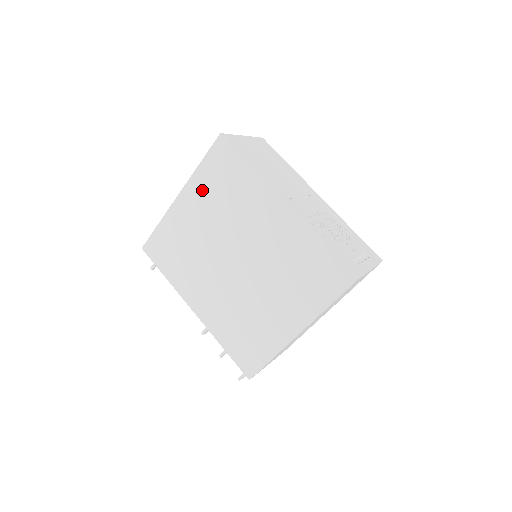
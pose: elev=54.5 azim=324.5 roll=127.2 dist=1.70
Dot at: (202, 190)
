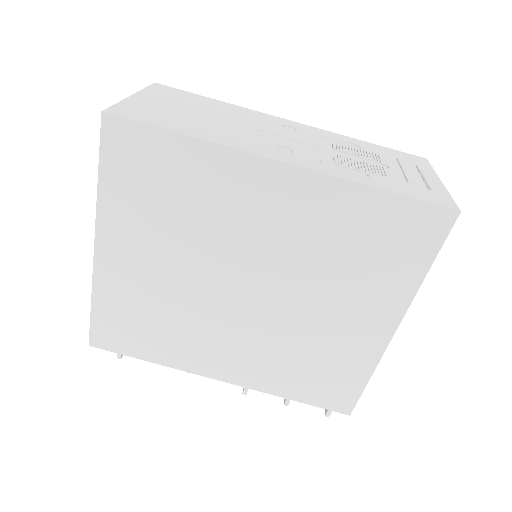
Dot at: (129, 218)
